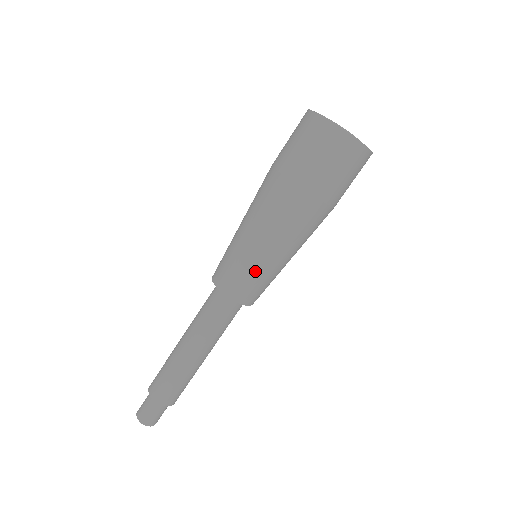
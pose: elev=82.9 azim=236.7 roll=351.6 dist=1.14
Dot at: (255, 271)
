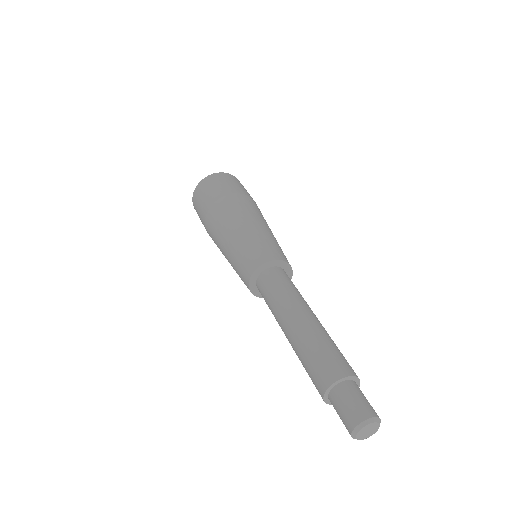
Dot at: (262, 238)
